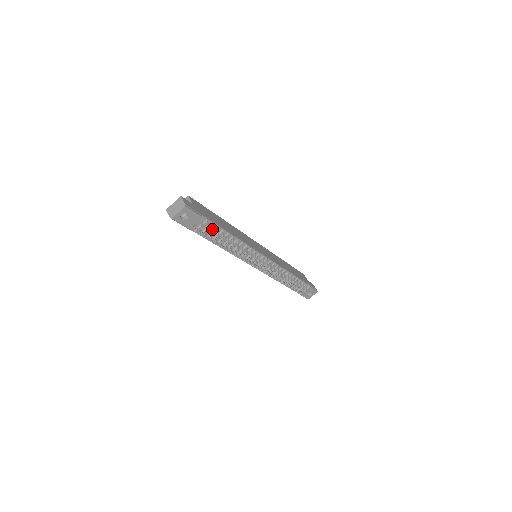
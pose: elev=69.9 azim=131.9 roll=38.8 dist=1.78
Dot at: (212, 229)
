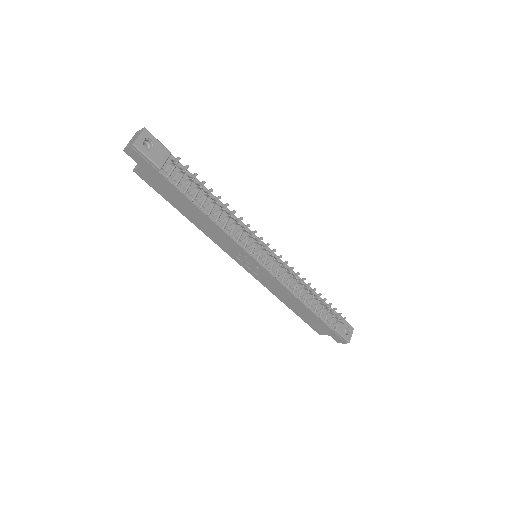
Dot at: (188, 175)
